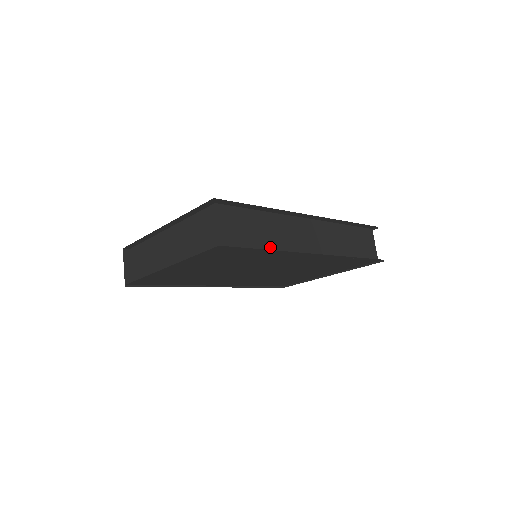
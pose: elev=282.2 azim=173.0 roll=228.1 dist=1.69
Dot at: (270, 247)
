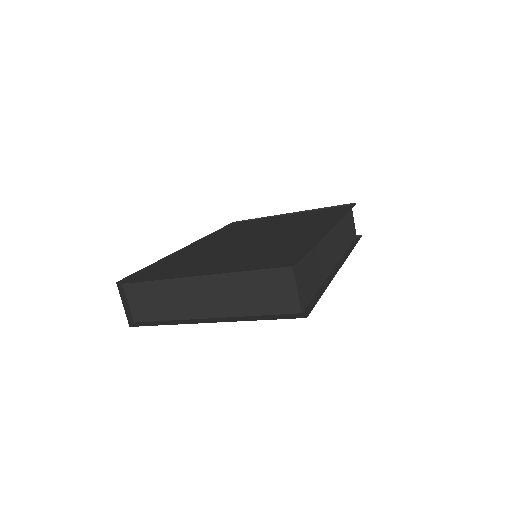
Dot at: (320, 282)
